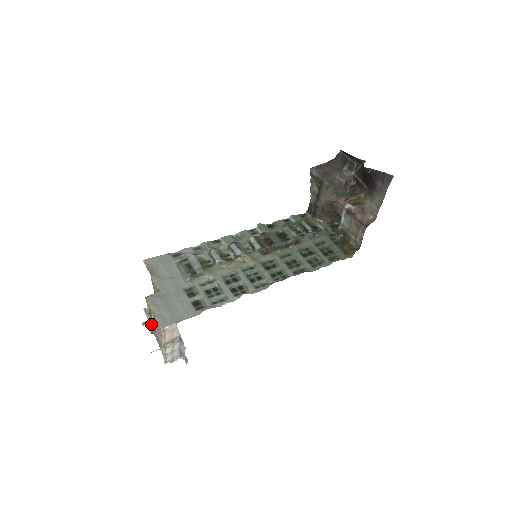
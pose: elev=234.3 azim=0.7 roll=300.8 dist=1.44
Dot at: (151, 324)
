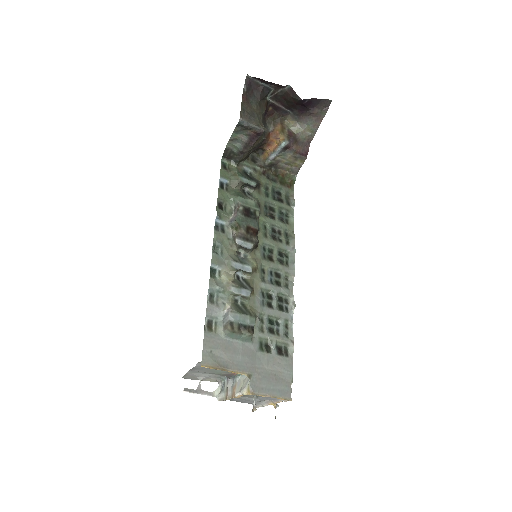
Dot at: occluded
